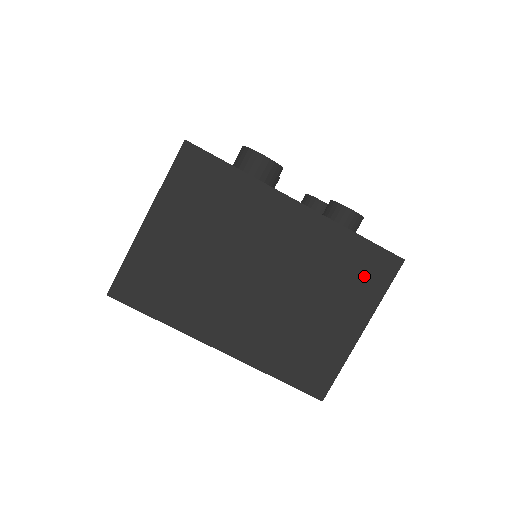
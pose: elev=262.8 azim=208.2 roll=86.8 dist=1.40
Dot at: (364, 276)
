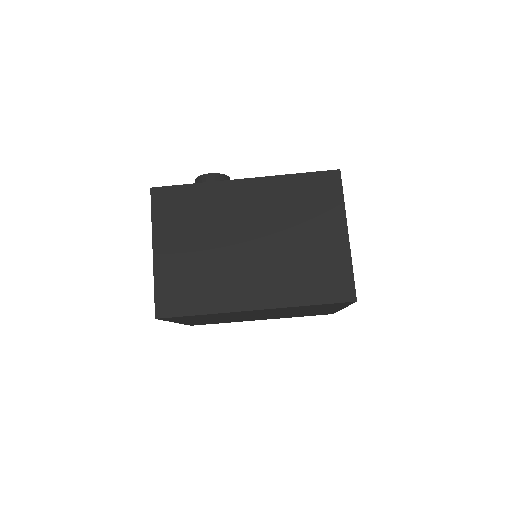
Dot at: (321, 196)
